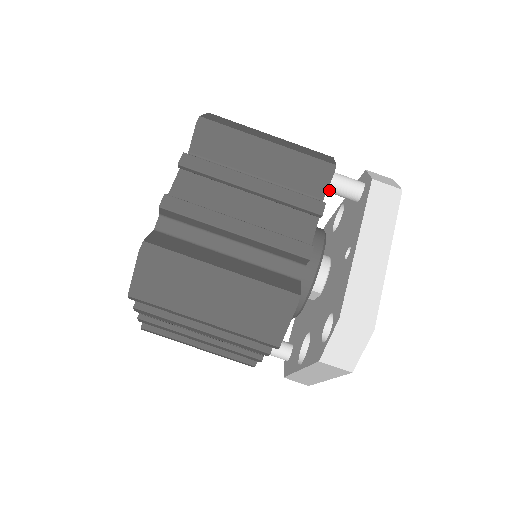
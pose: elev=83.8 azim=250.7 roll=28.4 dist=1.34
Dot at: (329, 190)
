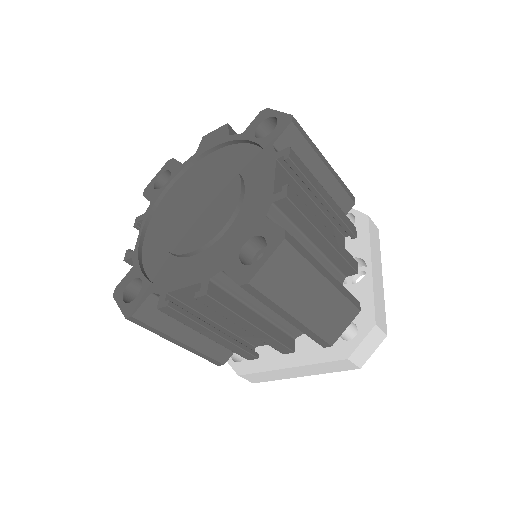
Dot at: occluded
